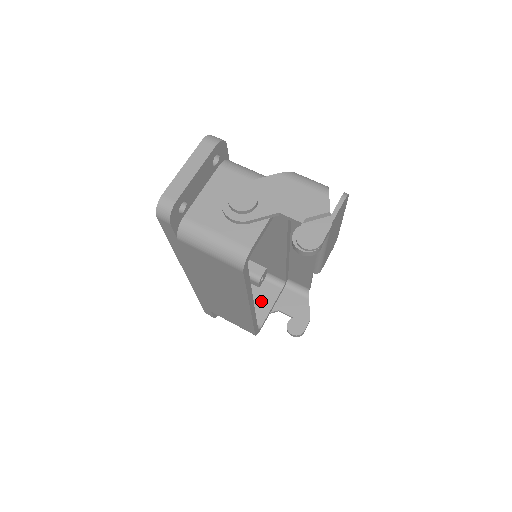
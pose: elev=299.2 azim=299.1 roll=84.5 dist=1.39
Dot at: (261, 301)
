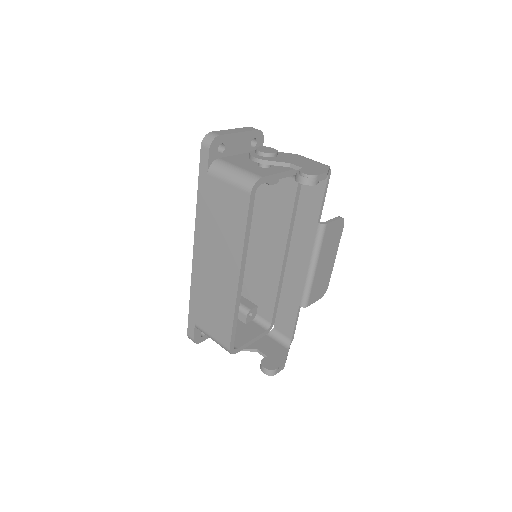
Dot at: (244, 333)
